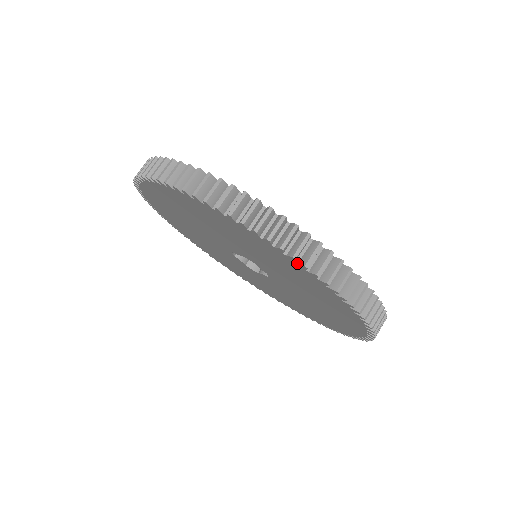
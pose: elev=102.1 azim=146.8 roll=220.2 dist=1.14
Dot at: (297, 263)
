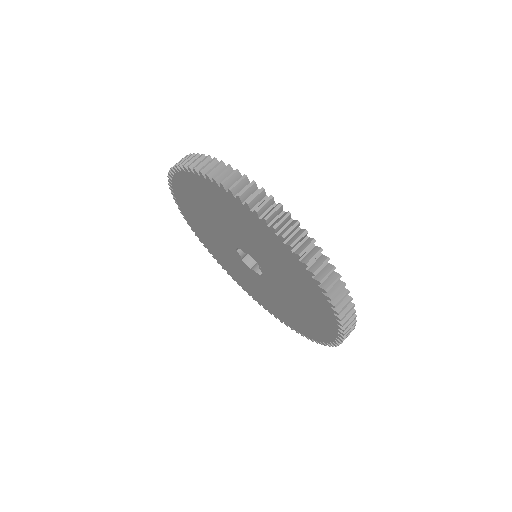
Dot at: (319, 286)
